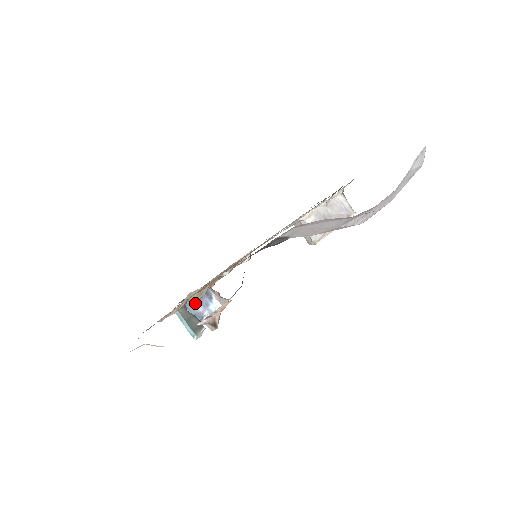
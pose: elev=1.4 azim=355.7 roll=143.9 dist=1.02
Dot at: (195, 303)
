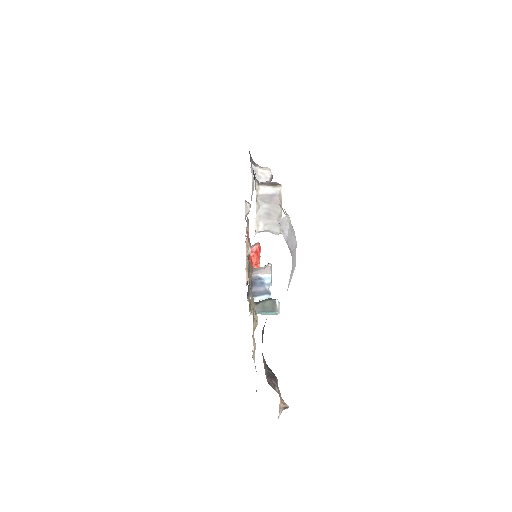
Dot at: (255, 289)
